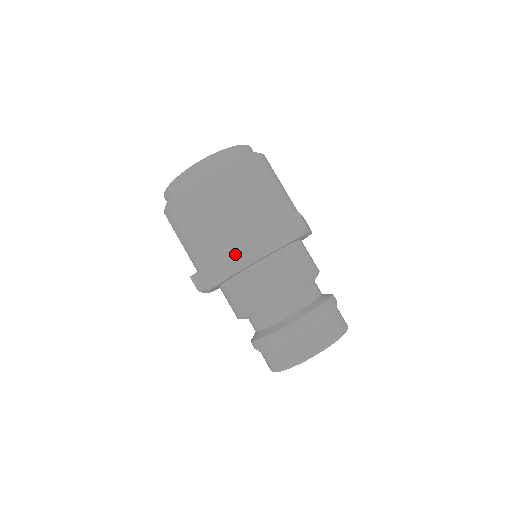
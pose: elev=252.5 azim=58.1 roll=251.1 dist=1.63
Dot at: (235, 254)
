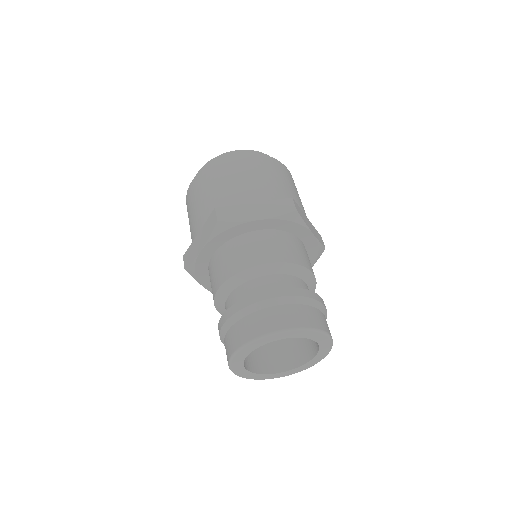
Dot at: (213, 217)
